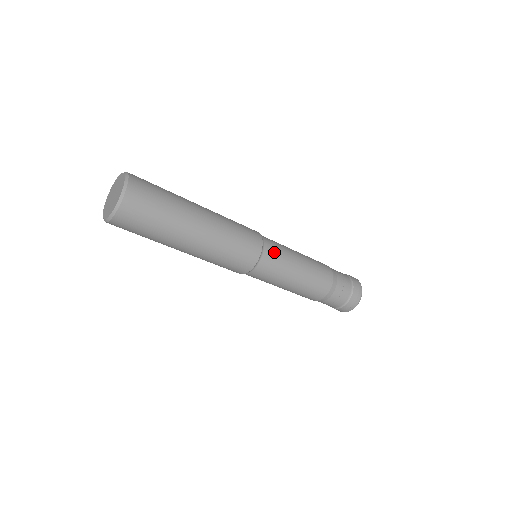
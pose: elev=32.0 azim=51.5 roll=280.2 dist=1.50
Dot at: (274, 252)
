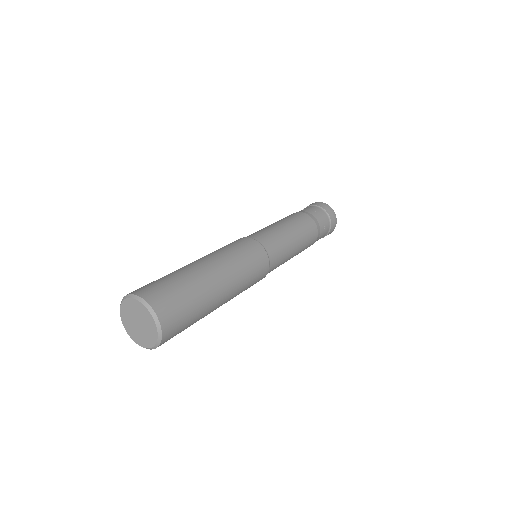
Dot at: (274, 268)
